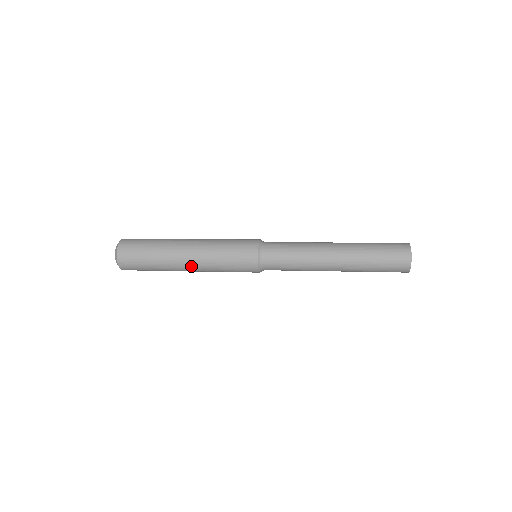
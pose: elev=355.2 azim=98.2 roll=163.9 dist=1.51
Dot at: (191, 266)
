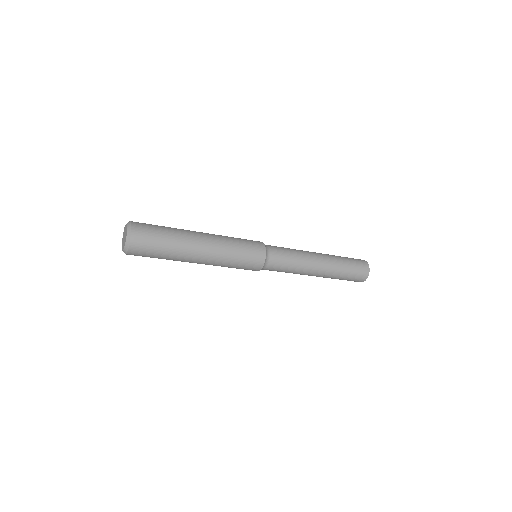
Dot at: (204, 258)
